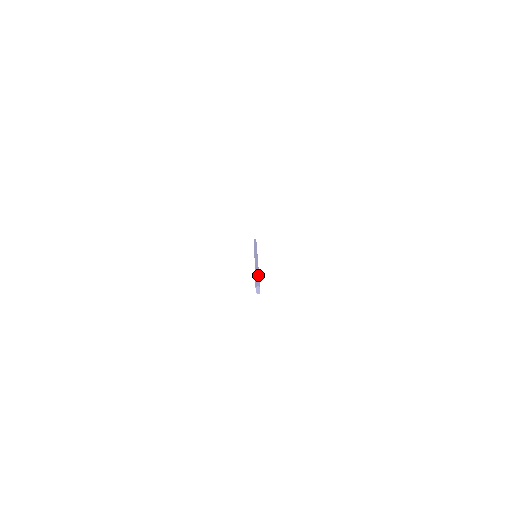
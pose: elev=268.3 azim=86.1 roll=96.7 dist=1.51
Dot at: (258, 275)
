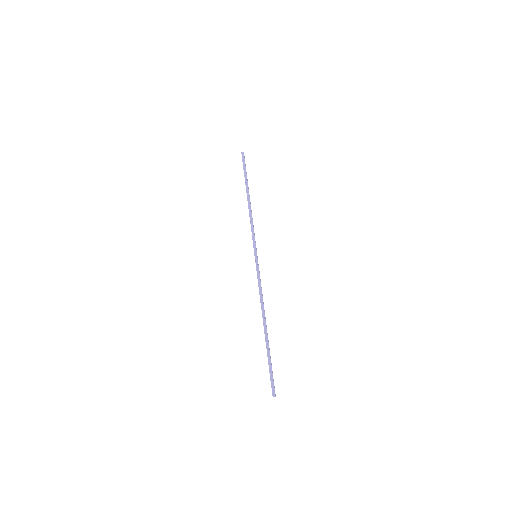
Dot at: (270, 357)
